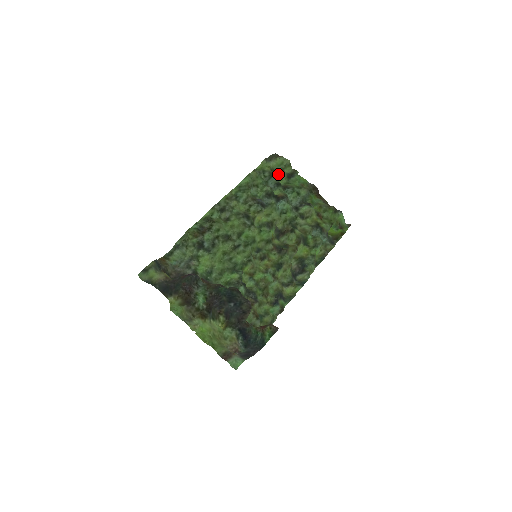
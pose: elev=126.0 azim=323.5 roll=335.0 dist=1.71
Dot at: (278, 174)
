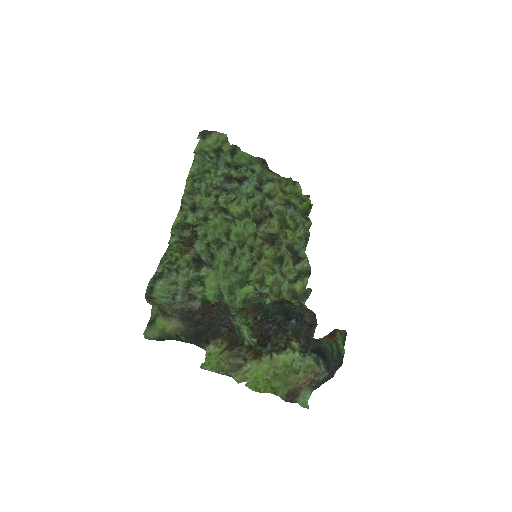
Dot at: occluded
